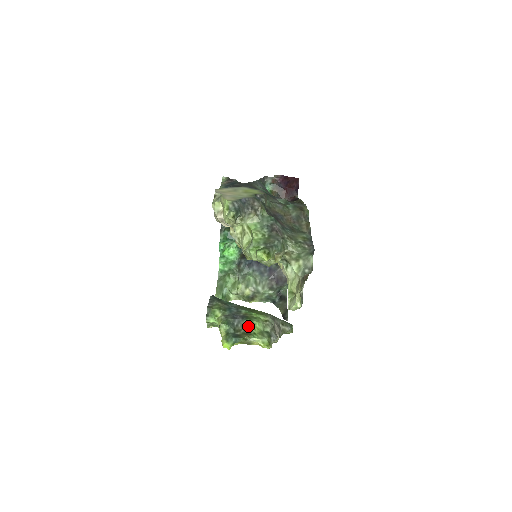
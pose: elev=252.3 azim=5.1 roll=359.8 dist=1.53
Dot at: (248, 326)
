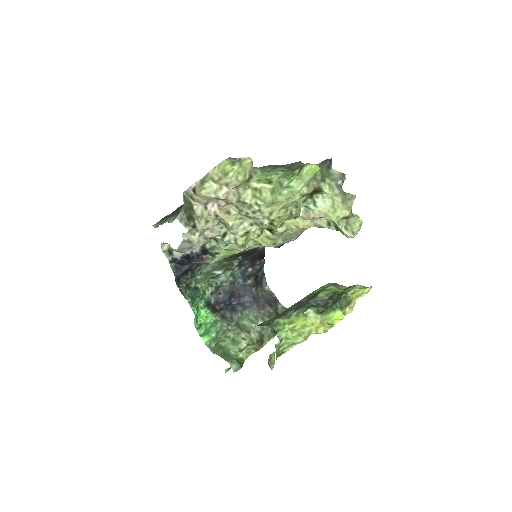
Dot at: (327, 296)
